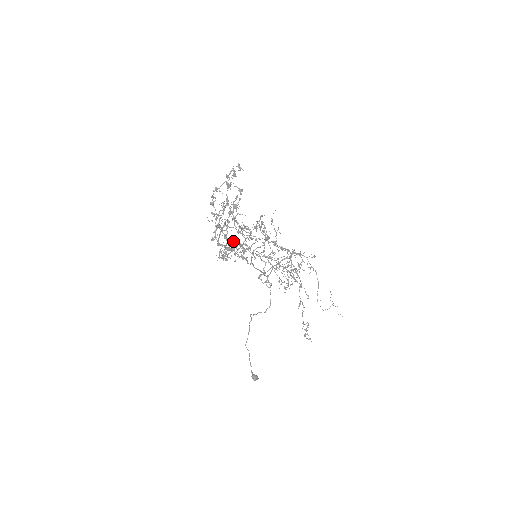
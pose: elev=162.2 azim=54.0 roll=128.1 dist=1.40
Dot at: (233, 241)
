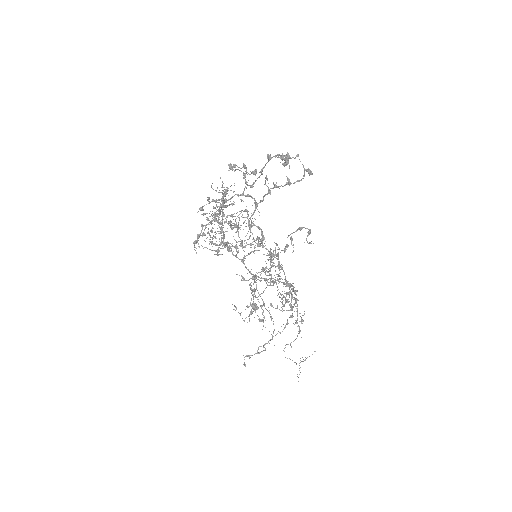
Dot at: occluded
